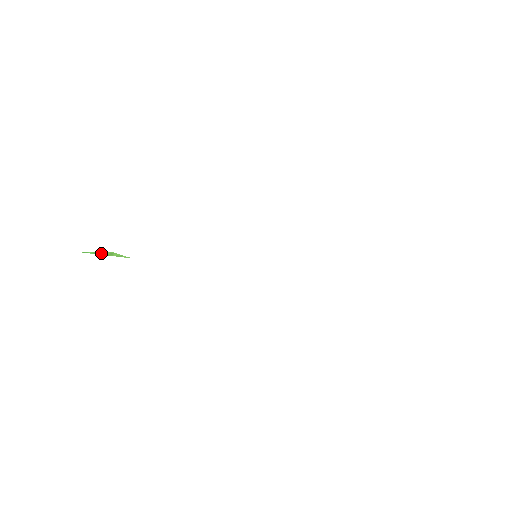
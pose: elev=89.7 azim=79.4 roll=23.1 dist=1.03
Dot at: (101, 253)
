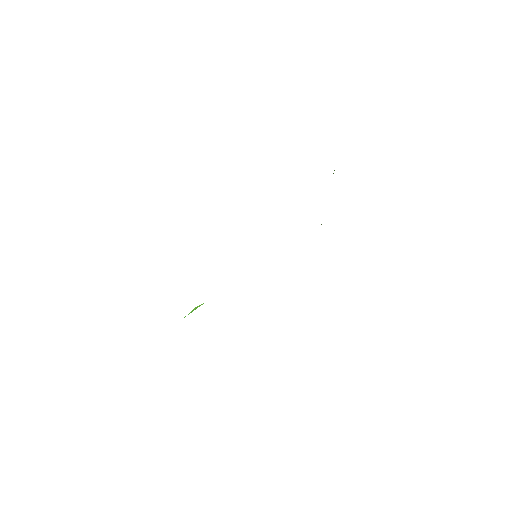
Dot at: (192, 311)
